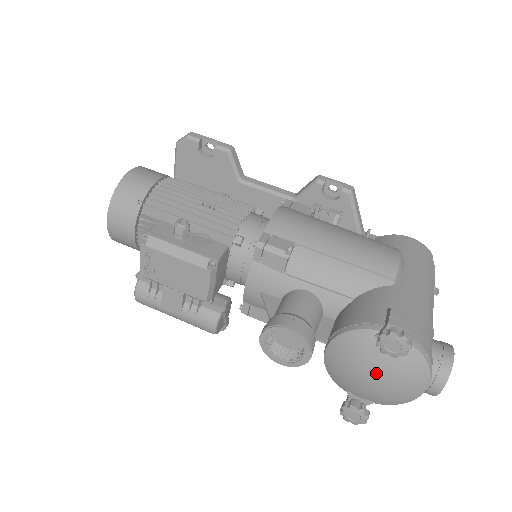
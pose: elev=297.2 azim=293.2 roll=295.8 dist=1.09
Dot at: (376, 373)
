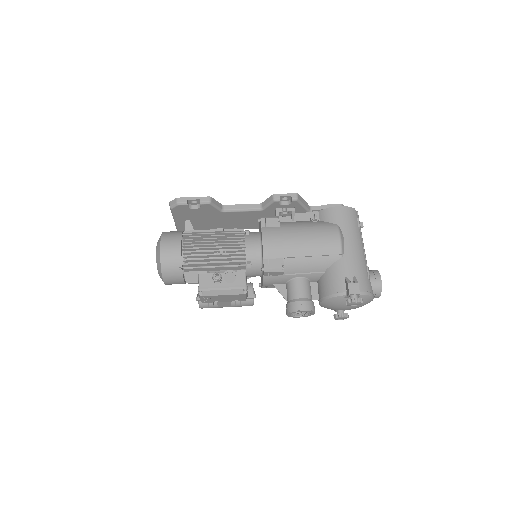
Dot at: (348, 307)
